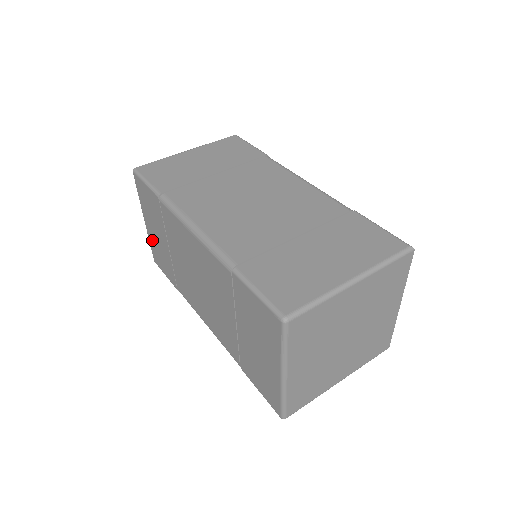
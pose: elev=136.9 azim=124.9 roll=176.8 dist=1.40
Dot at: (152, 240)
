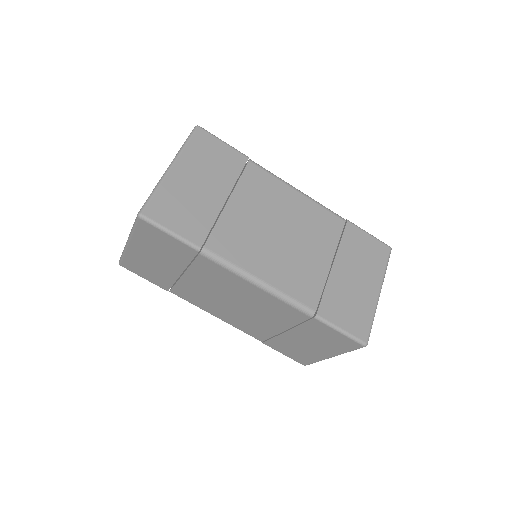
Dot at: (136, 258)
